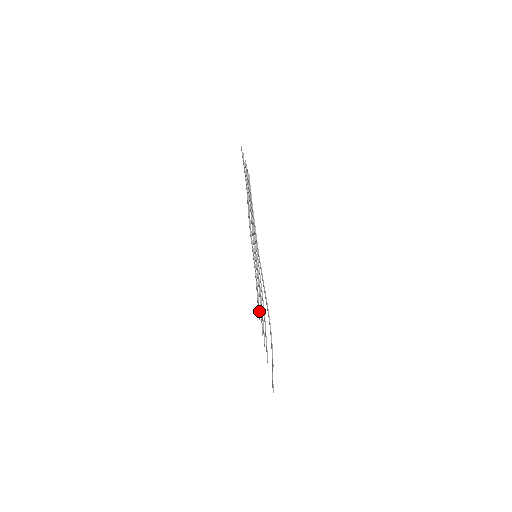
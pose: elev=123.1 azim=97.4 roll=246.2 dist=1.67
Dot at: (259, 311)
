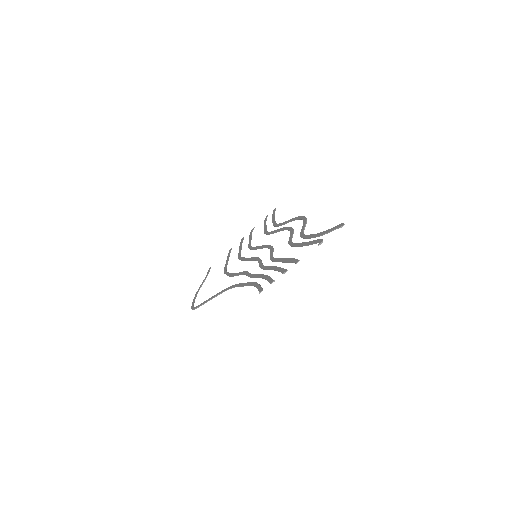
Dot at: (264, 223)
